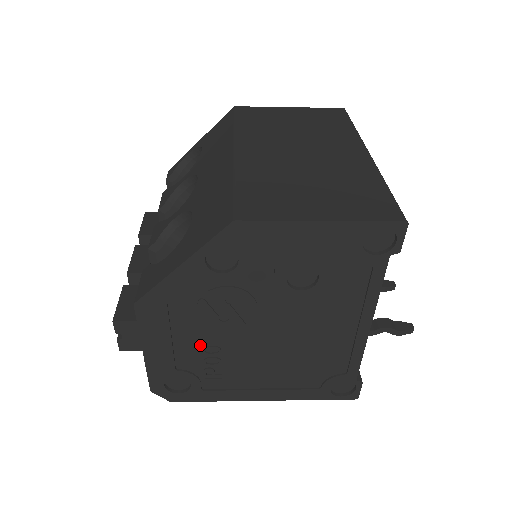
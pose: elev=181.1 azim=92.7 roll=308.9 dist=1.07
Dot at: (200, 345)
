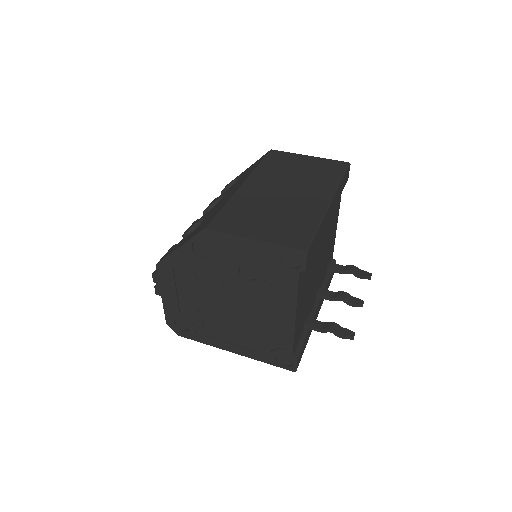
Dot at: (193, 301)
